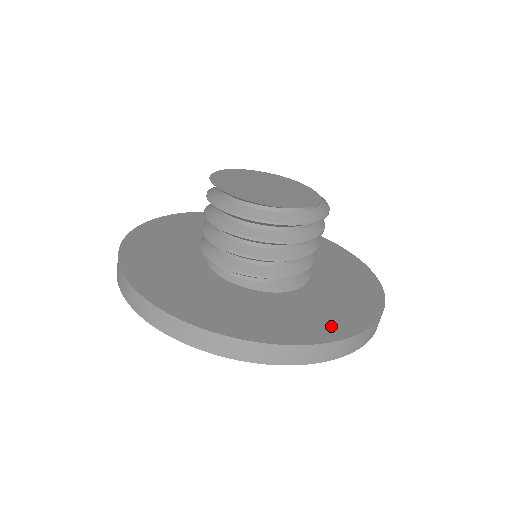
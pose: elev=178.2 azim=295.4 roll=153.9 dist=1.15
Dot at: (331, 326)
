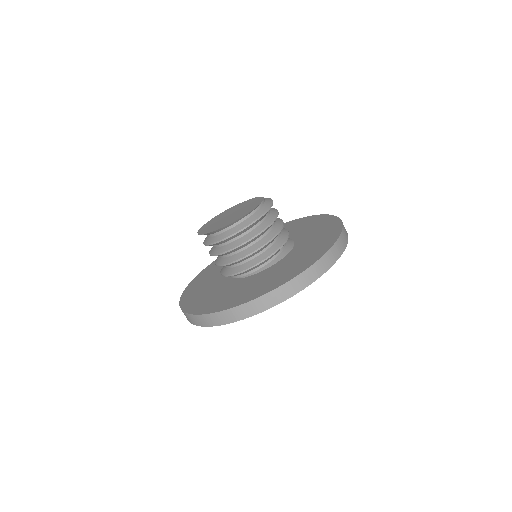
Dot at: (331, 231)
